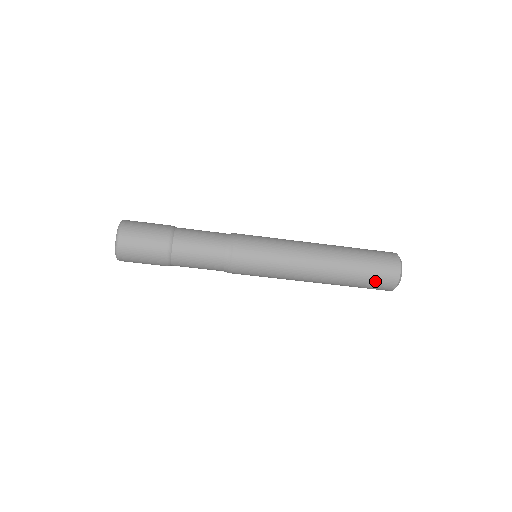
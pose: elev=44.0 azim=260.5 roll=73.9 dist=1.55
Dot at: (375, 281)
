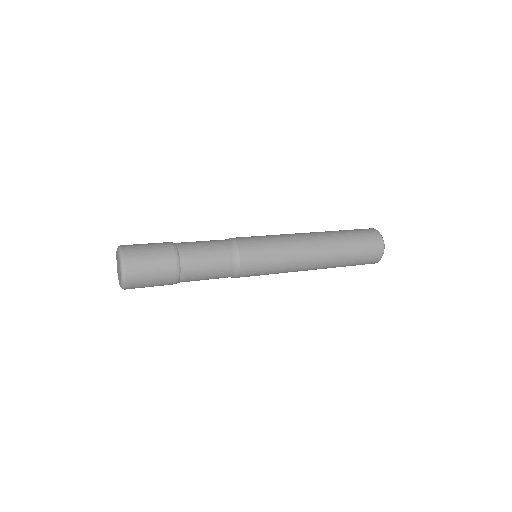
Dot at: (364, 258)
